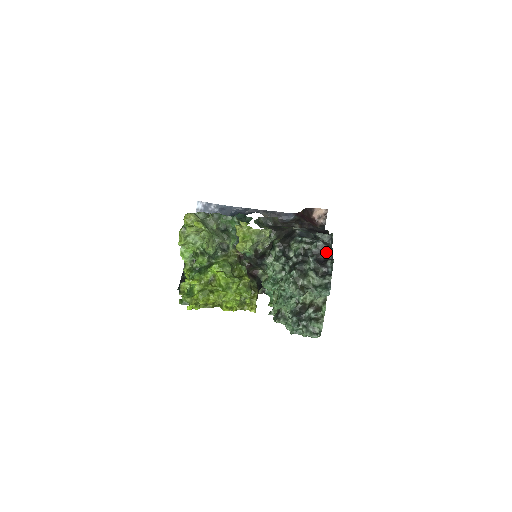
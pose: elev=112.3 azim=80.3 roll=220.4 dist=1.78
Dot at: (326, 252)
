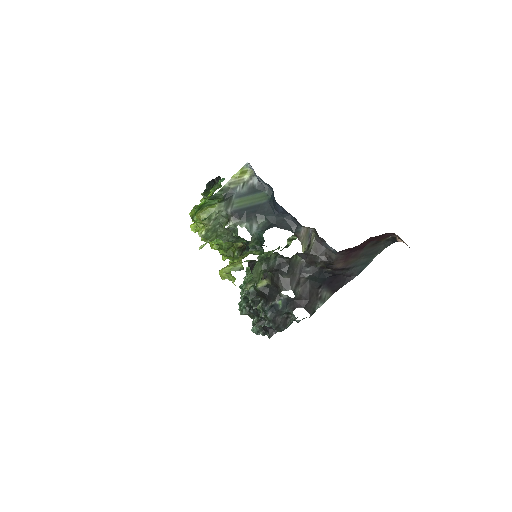
Dot at: occluded
